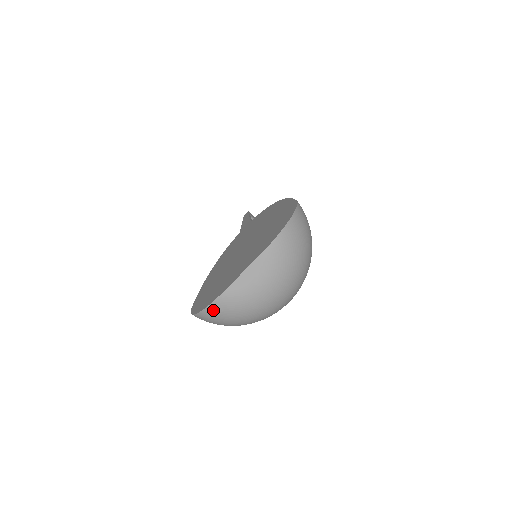
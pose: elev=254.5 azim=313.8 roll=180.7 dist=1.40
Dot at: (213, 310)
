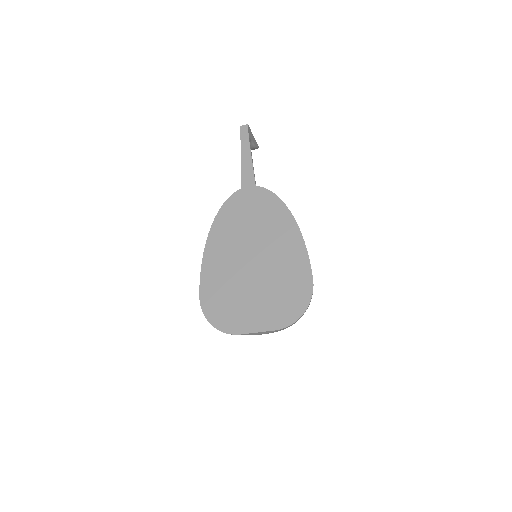
Dot at: (225, 332)
